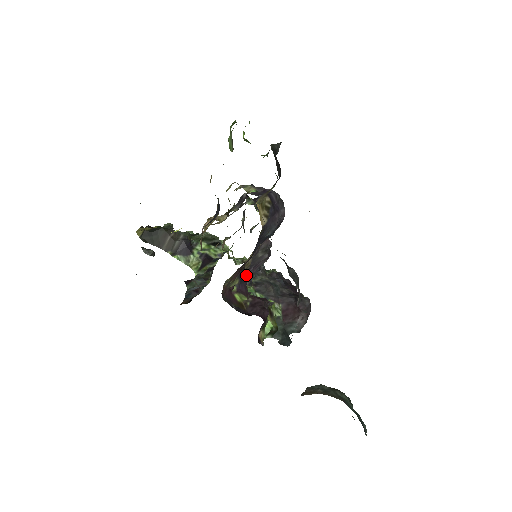
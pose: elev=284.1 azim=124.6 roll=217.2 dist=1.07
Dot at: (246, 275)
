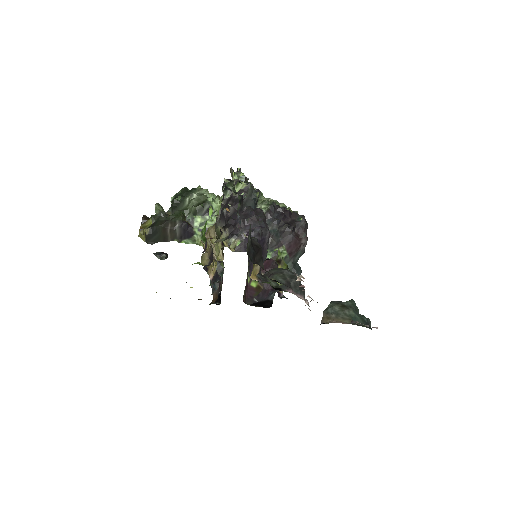
Dot at: occluded
